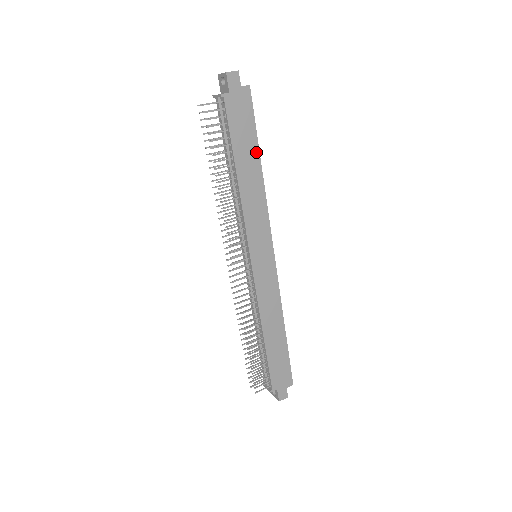
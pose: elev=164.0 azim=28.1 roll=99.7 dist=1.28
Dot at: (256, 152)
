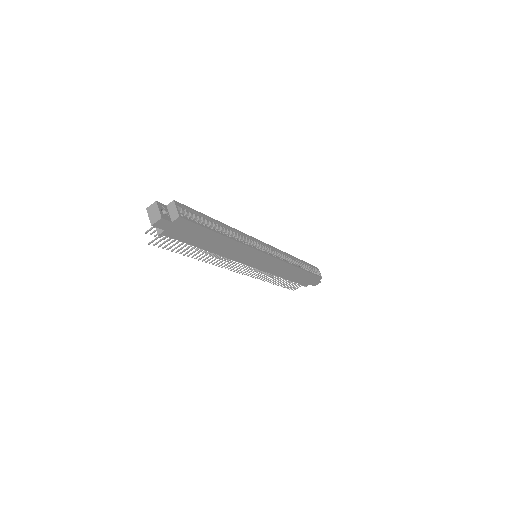
Dot at: (216, 235)
